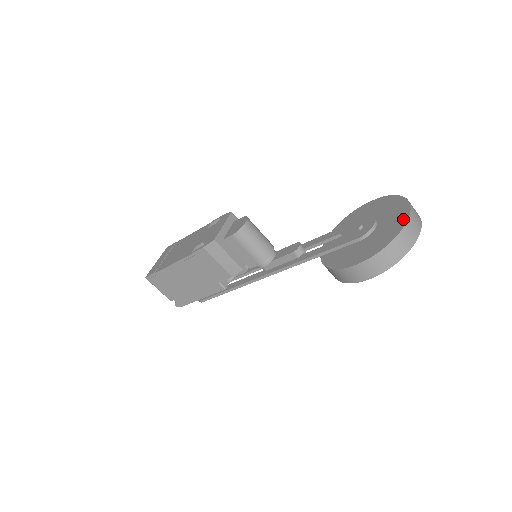
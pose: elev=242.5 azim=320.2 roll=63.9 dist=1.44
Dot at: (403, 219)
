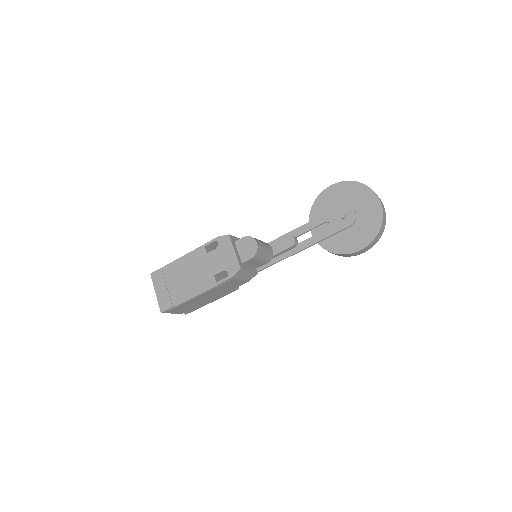
Dot at: (378, 207)
